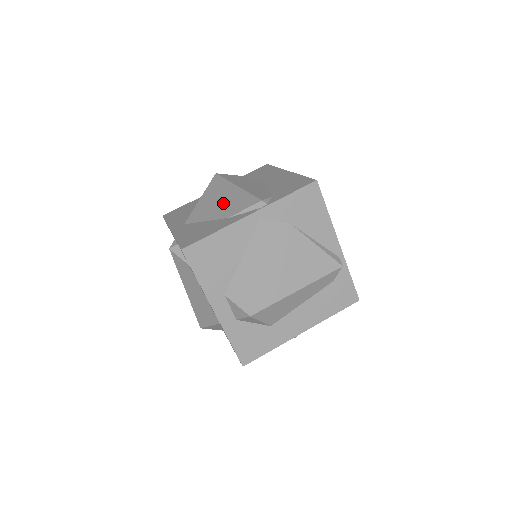
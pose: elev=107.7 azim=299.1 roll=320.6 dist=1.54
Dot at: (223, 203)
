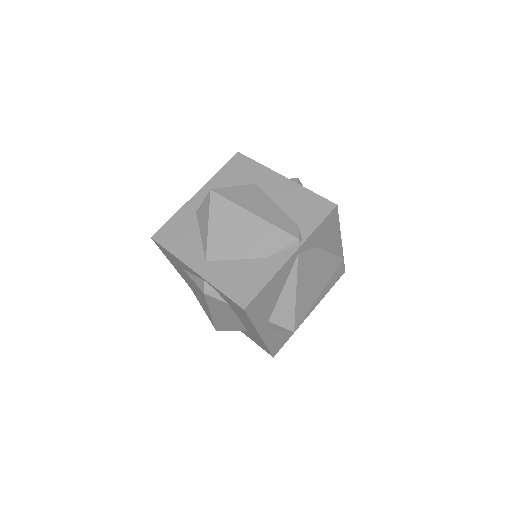
Dot at: (247, 237)
